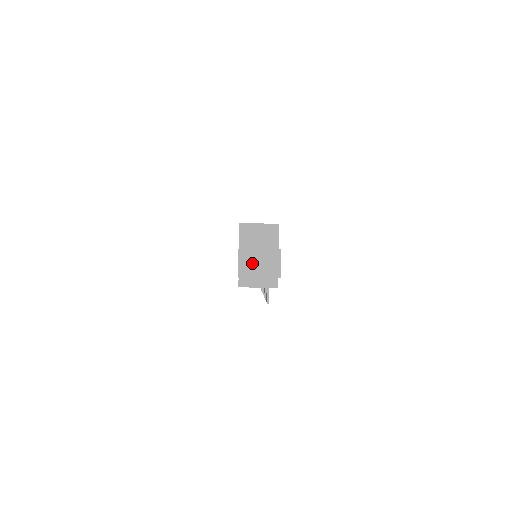
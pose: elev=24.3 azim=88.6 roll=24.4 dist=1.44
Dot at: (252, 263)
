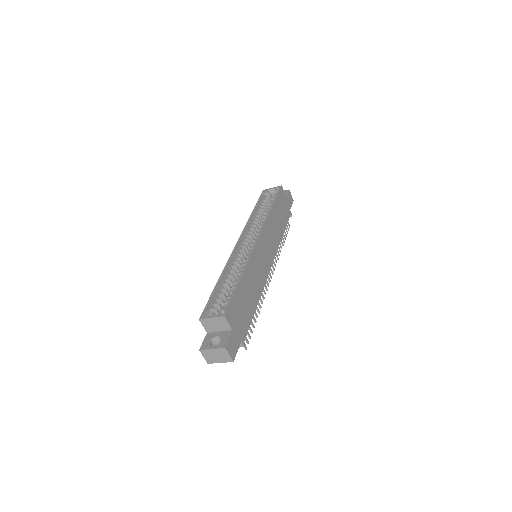
Dot at: (212, 356)
